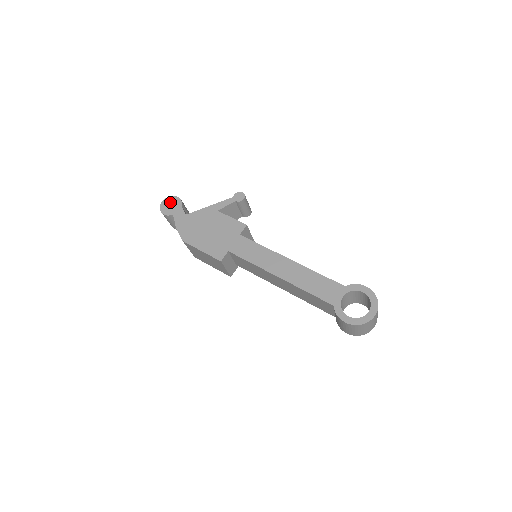
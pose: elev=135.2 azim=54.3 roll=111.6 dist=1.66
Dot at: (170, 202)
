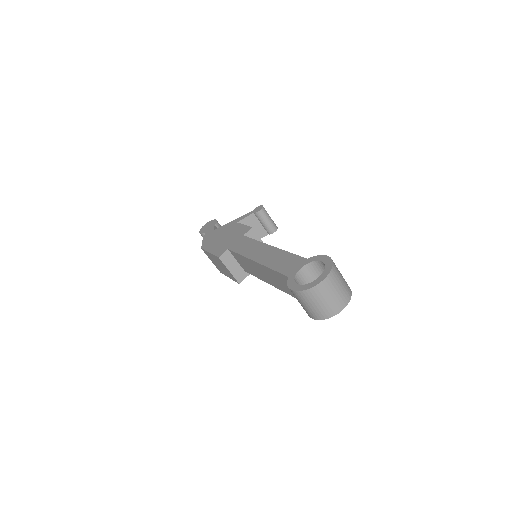
Dot at: (209, 224)
